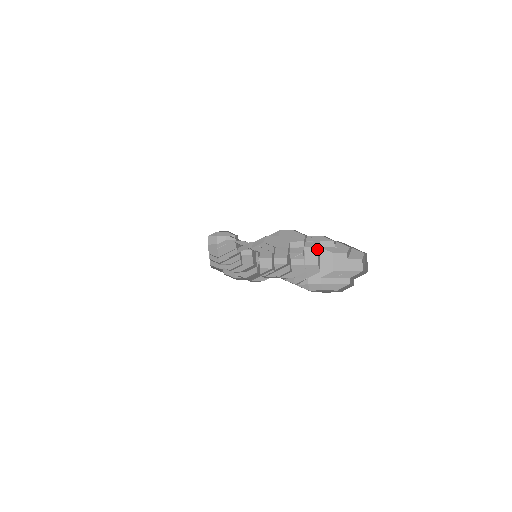
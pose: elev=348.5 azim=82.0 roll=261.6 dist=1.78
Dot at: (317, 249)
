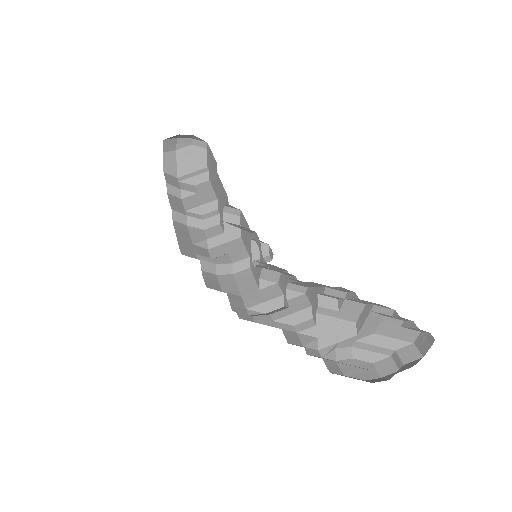
Dot at: (363, 306)
